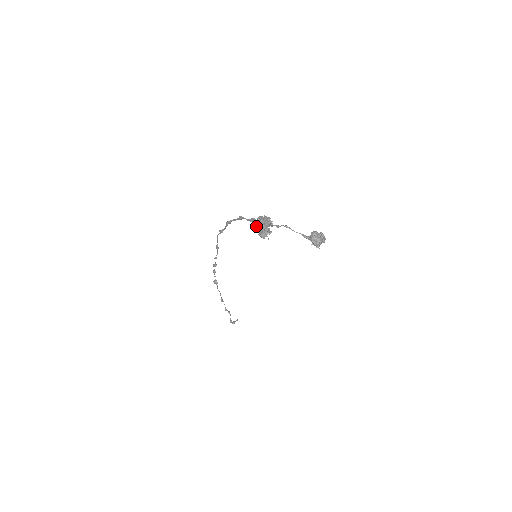
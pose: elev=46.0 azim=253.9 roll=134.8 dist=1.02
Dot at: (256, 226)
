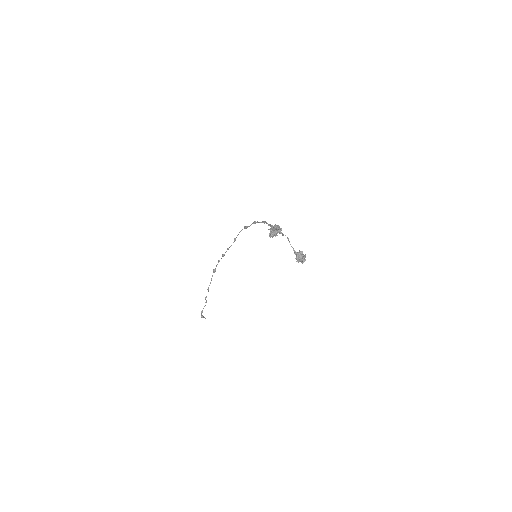
Dot at: (271, 229)
